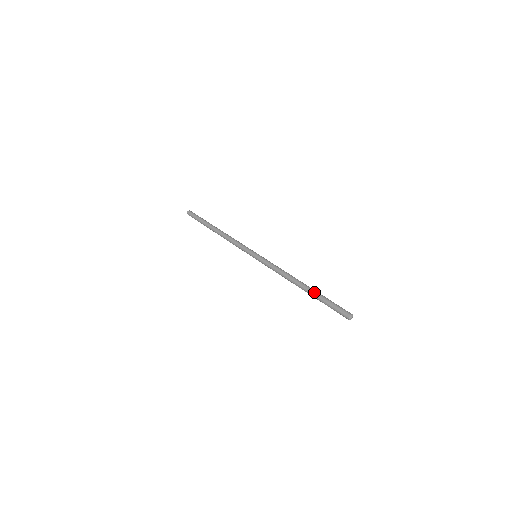
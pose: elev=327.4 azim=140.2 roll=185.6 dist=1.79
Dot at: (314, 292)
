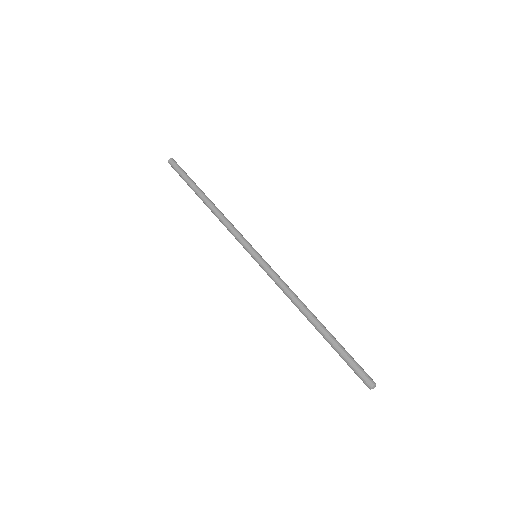
Dot at: (331, 335)
